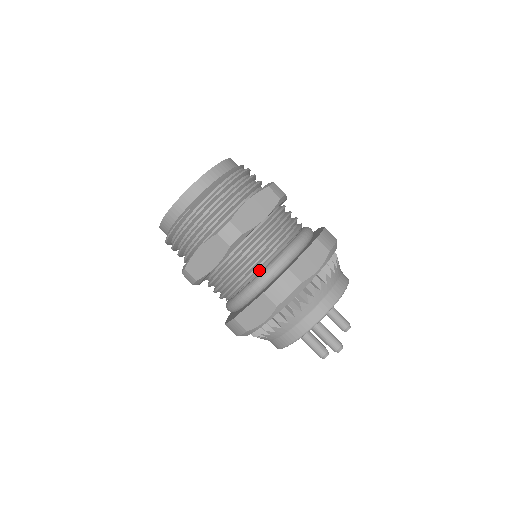
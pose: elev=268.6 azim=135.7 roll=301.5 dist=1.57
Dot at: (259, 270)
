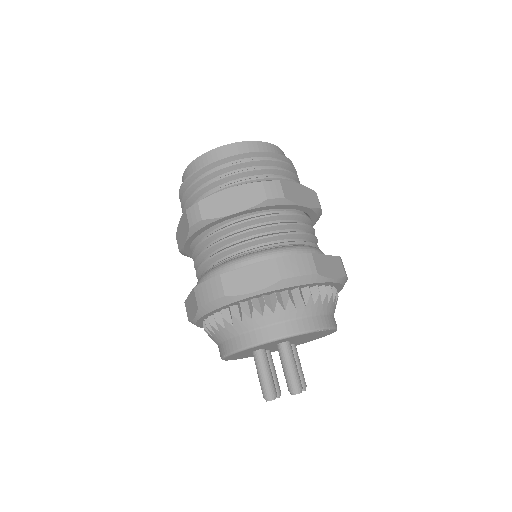
Dot at: (275, 244)
